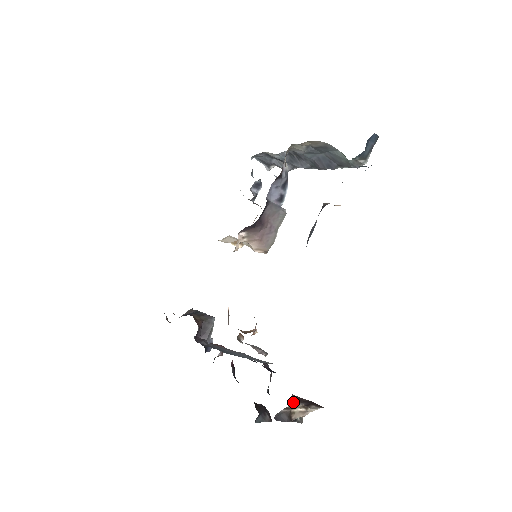
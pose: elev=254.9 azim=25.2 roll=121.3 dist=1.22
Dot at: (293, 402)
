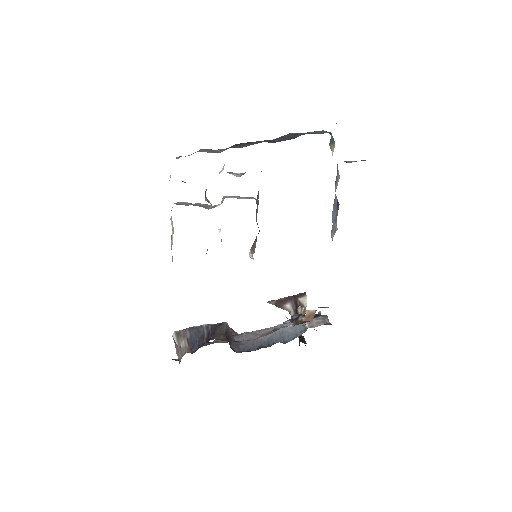
Dot at: (278, 307)
